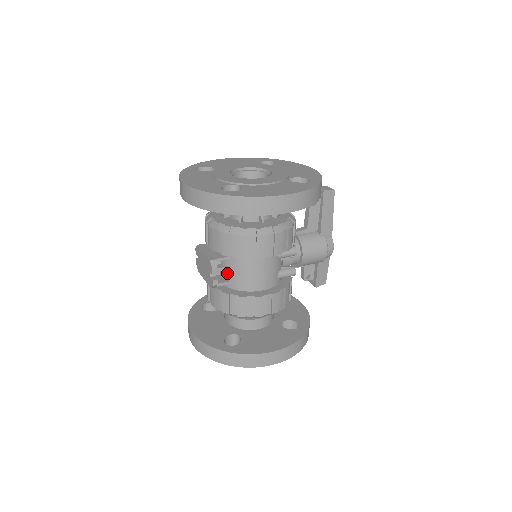
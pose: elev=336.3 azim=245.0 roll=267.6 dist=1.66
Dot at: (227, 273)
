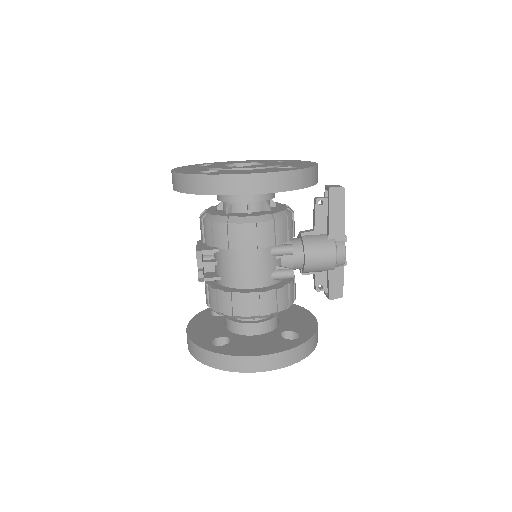
Dot at: (218, 268)
